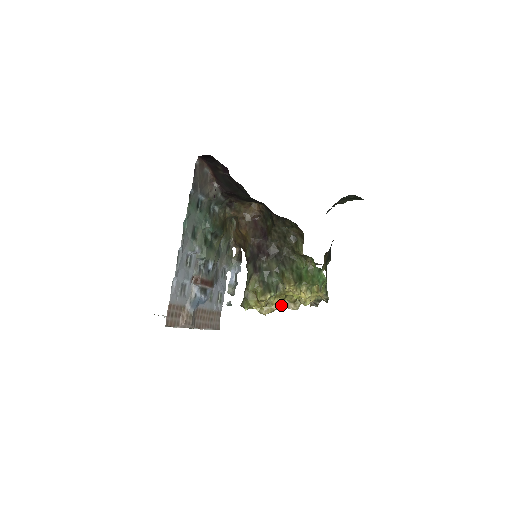
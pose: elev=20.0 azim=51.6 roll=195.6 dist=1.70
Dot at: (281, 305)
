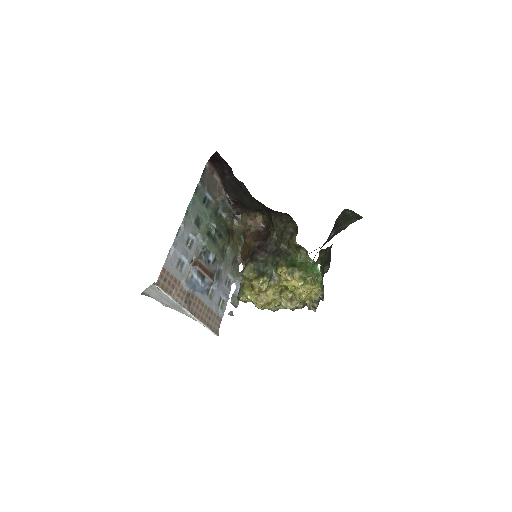
Dot at: (279, 307)
